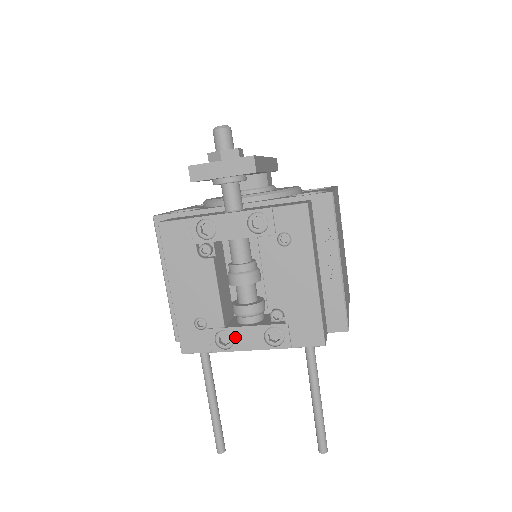
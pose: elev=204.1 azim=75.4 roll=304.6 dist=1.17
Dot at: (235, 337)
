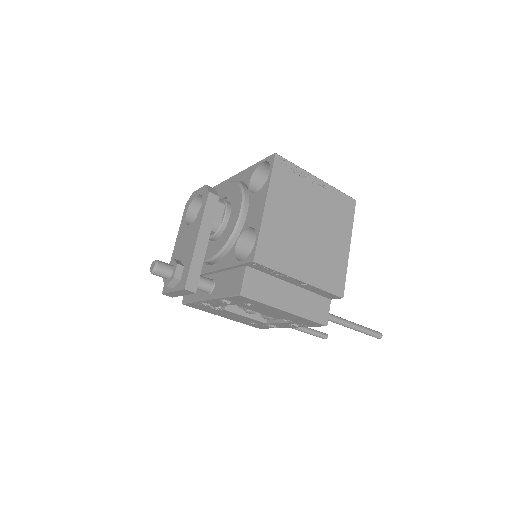
Dot at: (276, 325)
